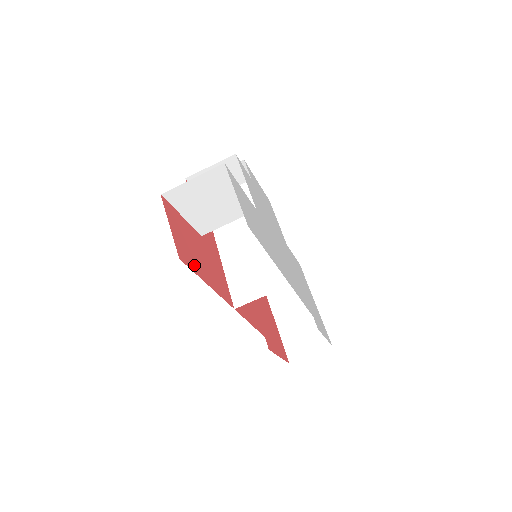
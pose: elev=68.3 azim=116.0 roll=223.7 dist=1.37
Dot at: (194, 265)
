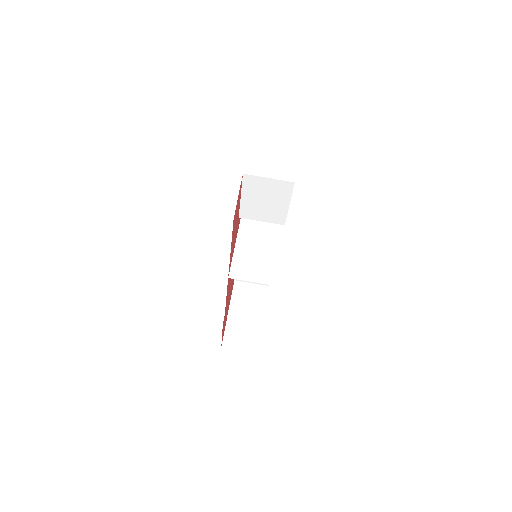
Dot at: (233, 230)
